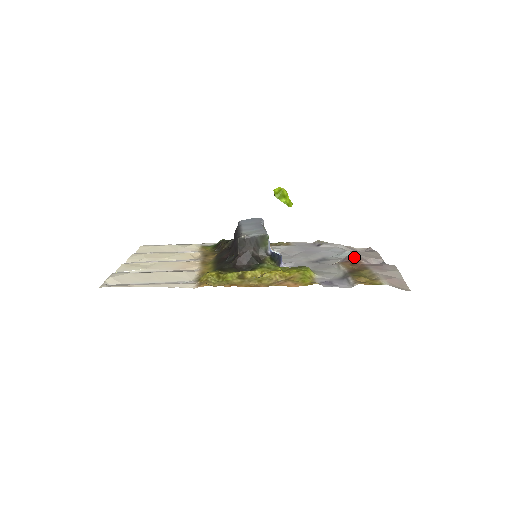
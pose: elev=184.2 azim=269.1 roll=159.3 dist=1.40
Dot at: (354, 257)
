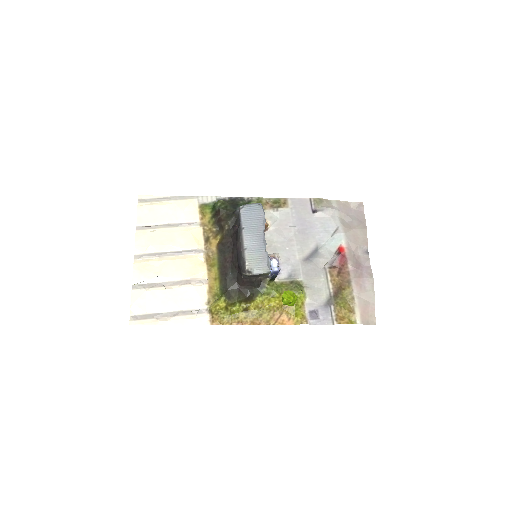
Dot at: (342, 260)
